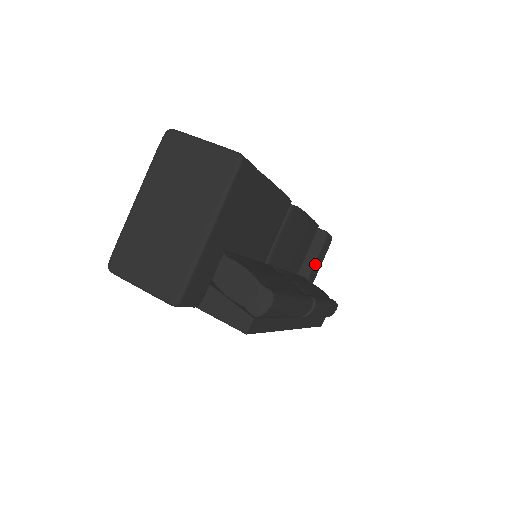
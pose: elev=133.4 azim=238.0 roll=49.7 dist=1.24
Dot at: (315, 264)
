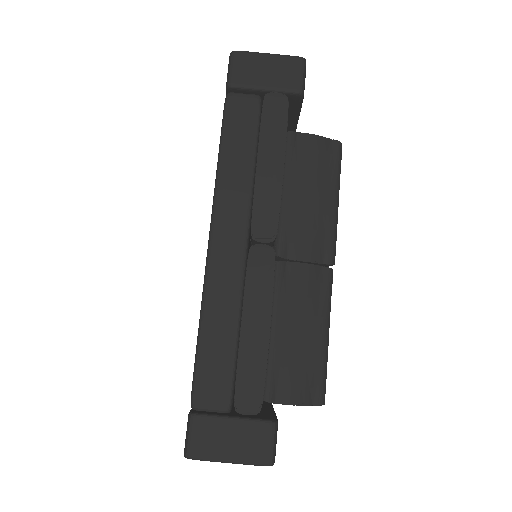
Dot at: (298, 117)
